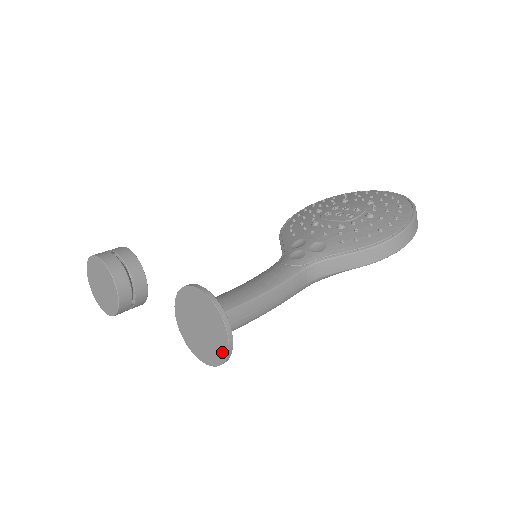
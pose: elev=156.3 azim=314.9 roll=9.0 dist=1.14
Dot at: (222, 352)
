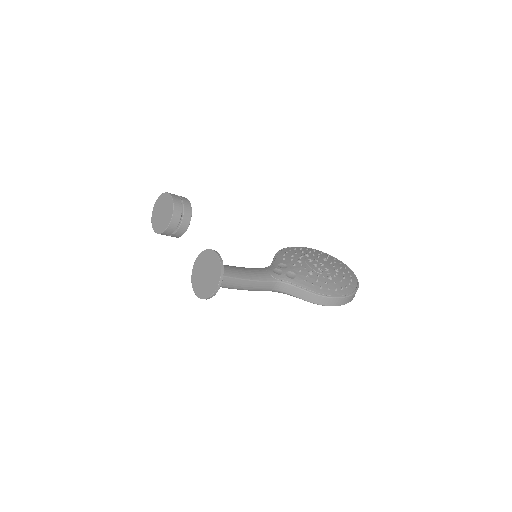
Dot at: (208, 293)
